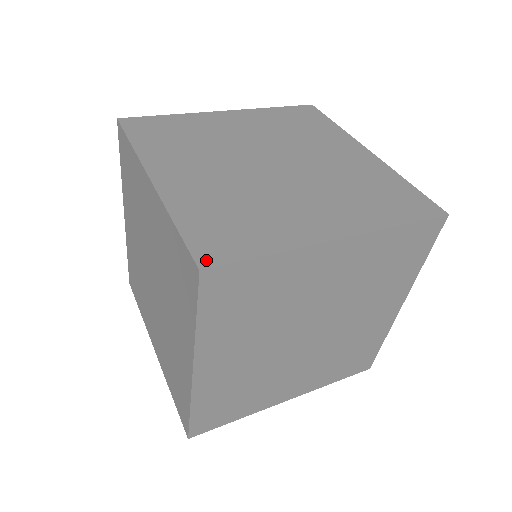
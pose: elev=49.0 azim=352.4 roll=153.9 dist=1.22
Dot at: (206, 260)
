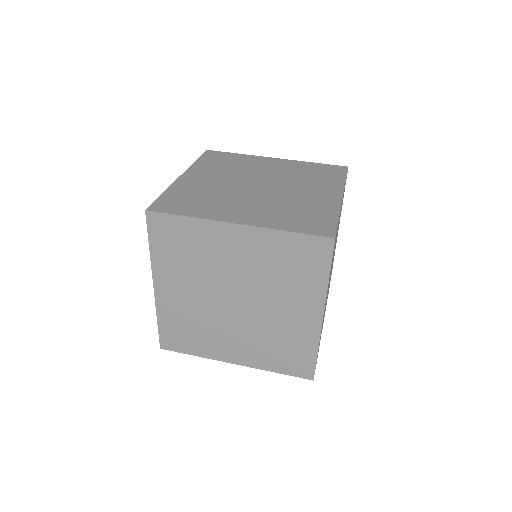
Dot at: (329, 234)
